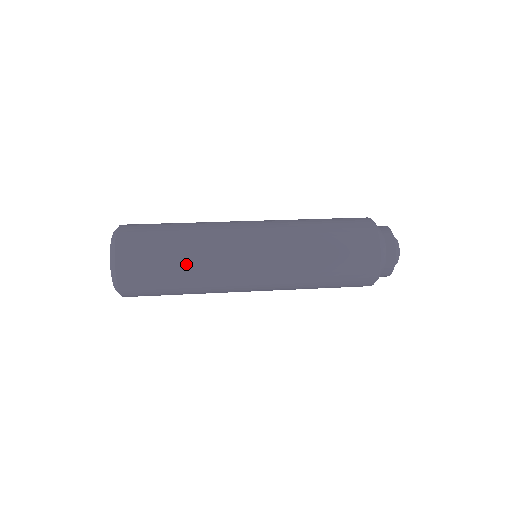
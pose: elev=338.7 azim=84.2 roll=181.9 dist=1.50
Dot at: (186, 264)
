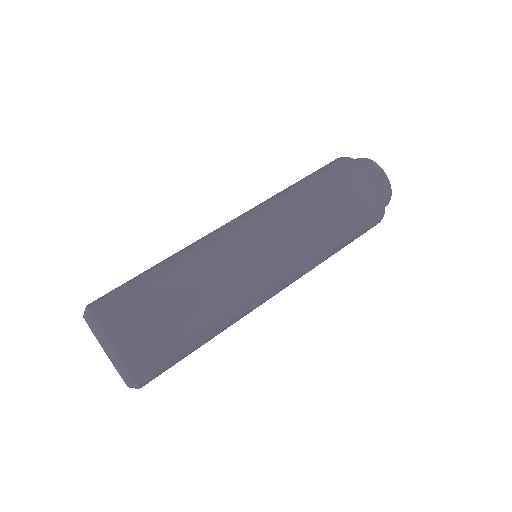
Dot at: (190, 287)
